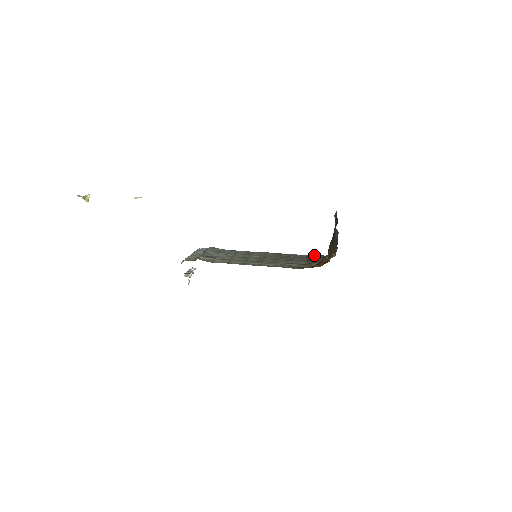
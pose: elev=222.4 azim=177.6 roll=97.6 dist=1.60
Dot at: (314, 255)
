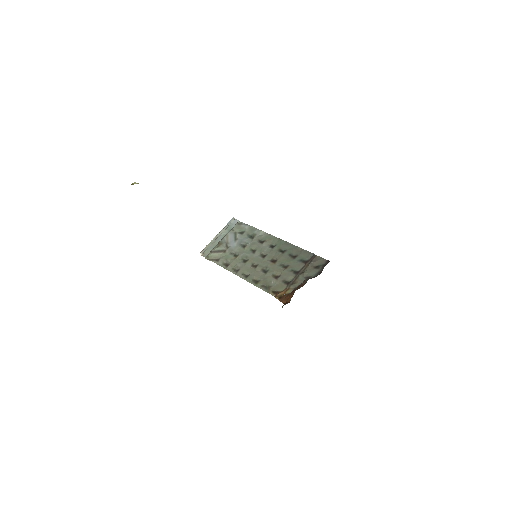
Dot at: (317, 257)
